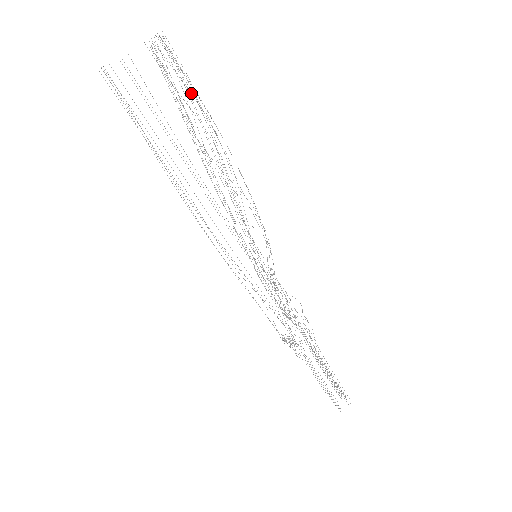
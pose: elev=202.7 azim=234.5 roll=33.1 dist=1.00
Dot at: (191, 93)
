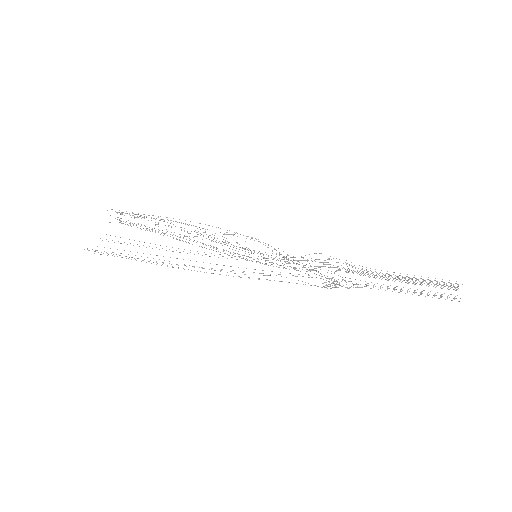
Dot at: occluded
